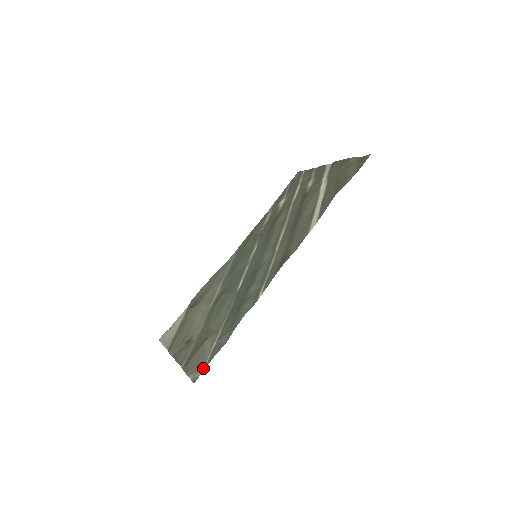
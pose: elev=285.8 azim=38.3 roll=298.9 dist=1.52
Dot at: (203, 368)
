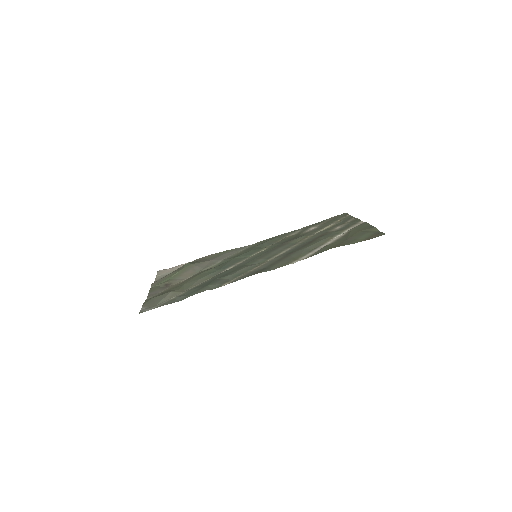
Dot at: (152, 308)
